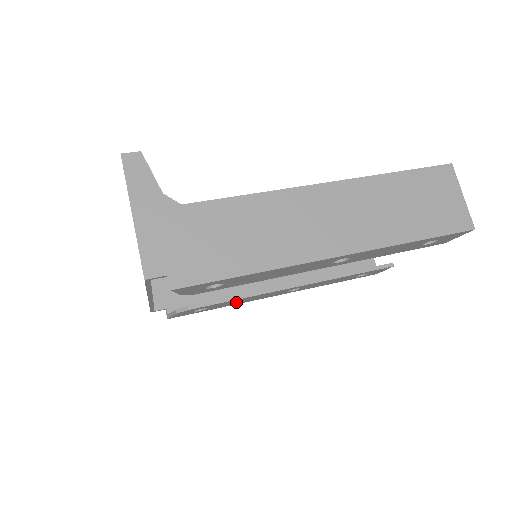
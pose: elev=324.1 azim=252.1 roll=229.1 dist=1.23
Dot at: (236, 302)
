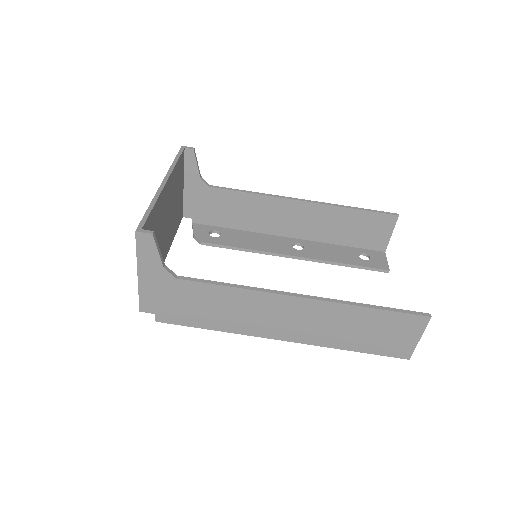
Dot at: occluded
